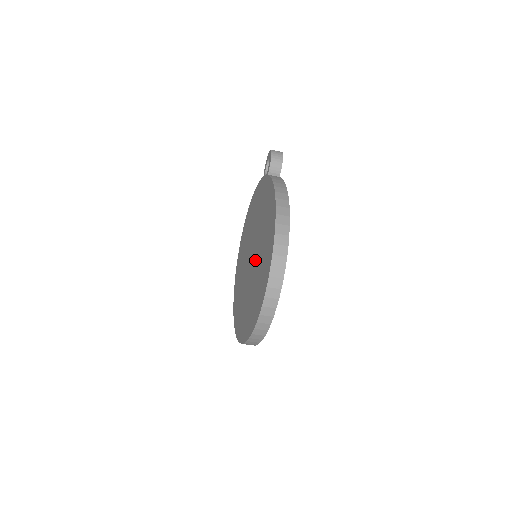
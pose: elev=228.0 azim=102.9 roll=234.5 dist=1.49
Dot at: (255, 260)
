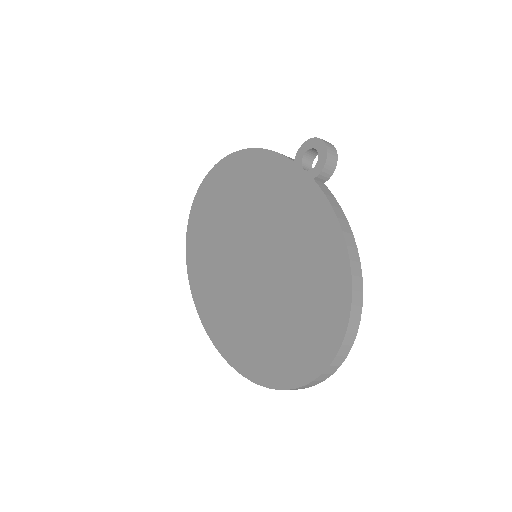
Dot at: (272, 284)
